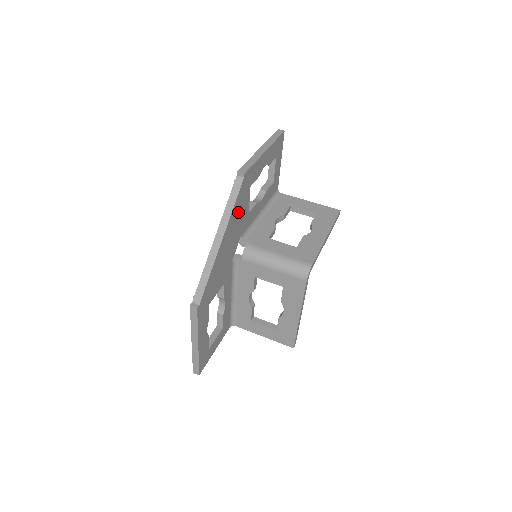
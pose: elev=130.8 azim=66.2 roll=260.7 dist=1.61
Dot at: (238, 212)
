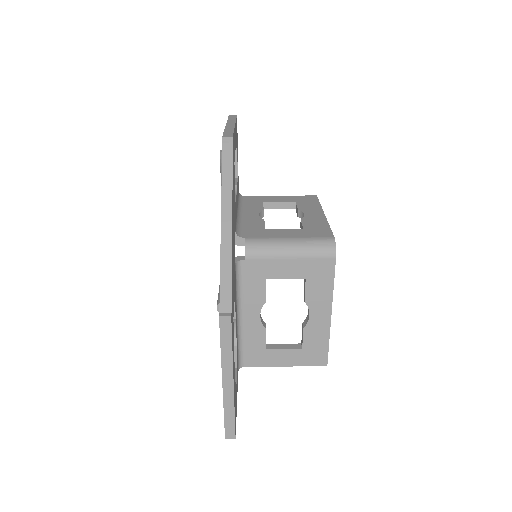
Dot at: (233, 191)
